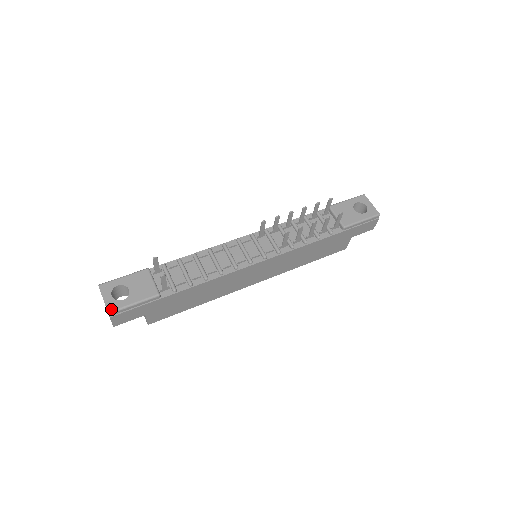
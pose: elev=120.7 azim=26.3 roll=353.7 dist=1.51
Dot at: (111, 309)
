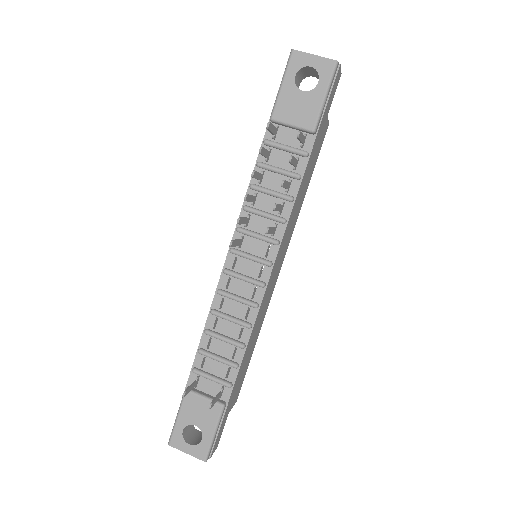
Dot at: (203, 457)
